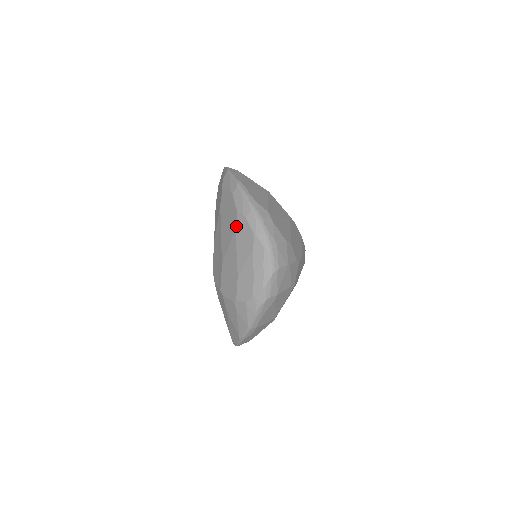
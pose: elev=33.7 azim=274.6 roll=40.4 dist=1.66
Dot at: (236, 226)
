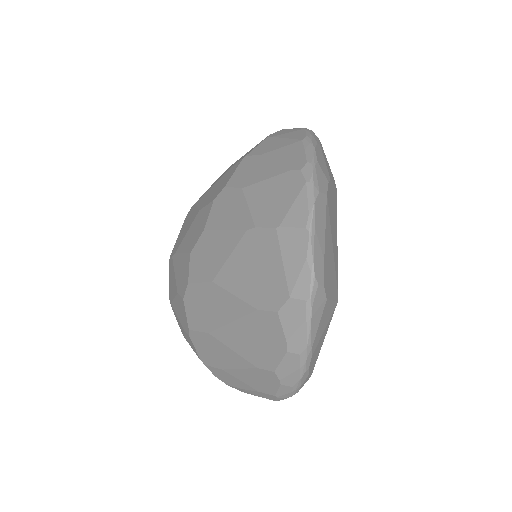
Dot at: (260, 370)
